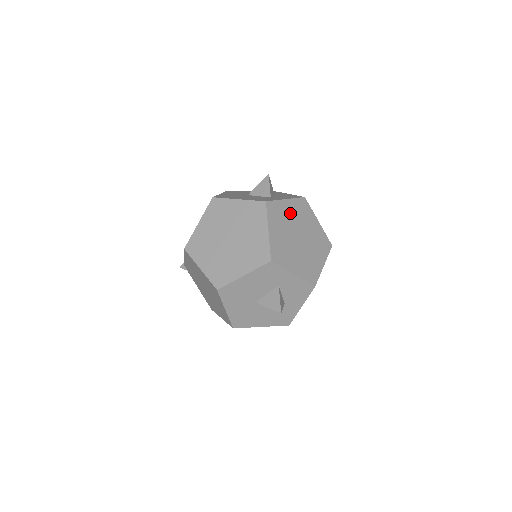
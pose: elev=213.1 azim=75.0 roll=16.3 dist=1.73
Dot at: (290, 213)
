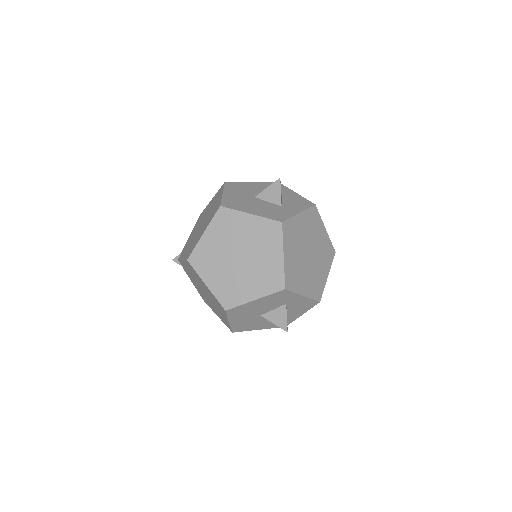
Dot at: (302, 228)
